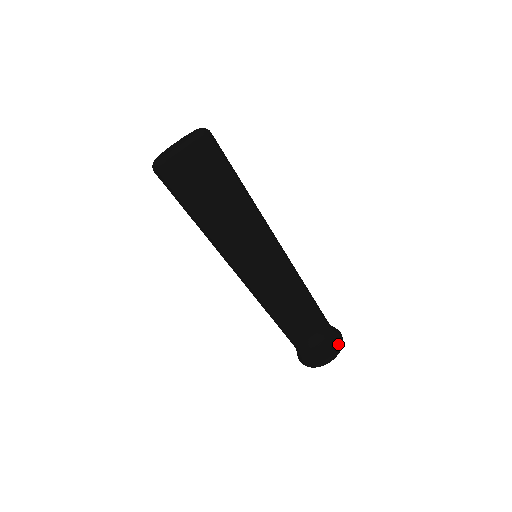
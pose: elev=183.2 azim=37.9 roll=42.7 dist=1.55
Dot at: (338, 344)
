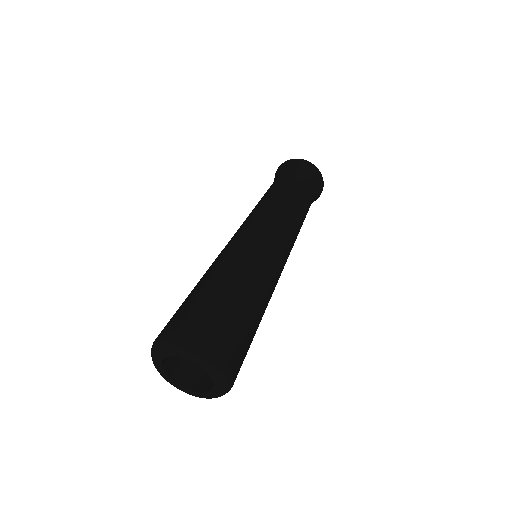
Dot at: (322, 186)
